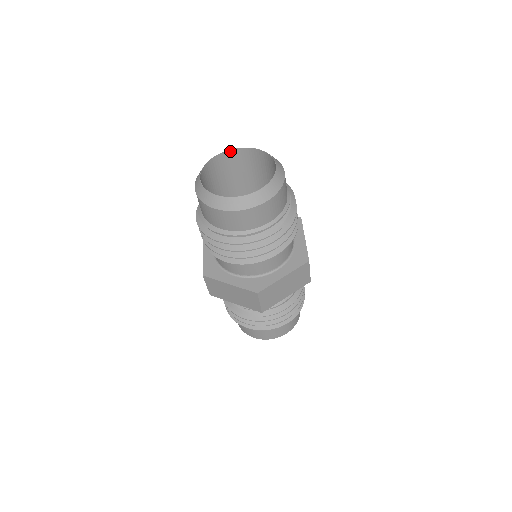
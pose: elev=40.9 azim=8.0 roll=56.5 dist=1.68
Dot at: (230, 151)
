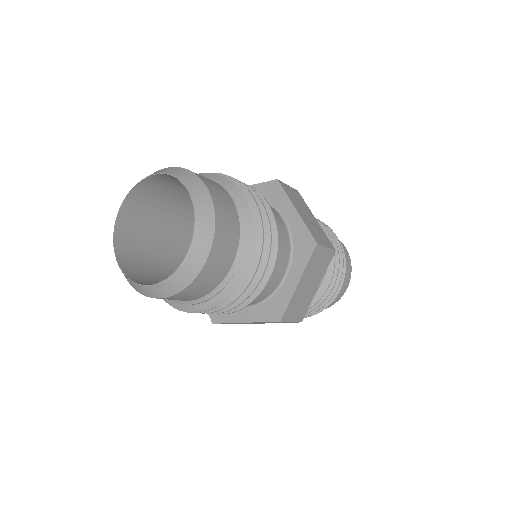
Dot at: (168, 174)
